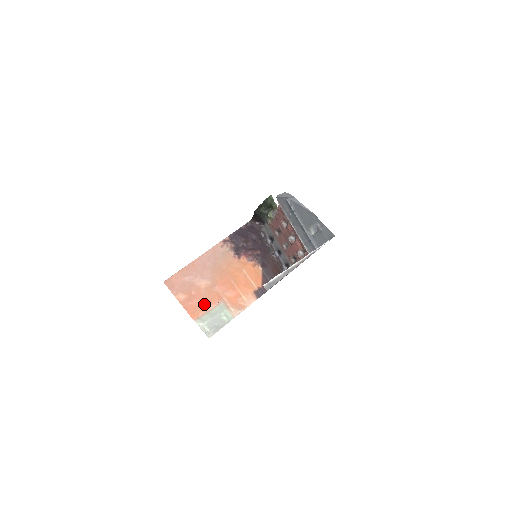
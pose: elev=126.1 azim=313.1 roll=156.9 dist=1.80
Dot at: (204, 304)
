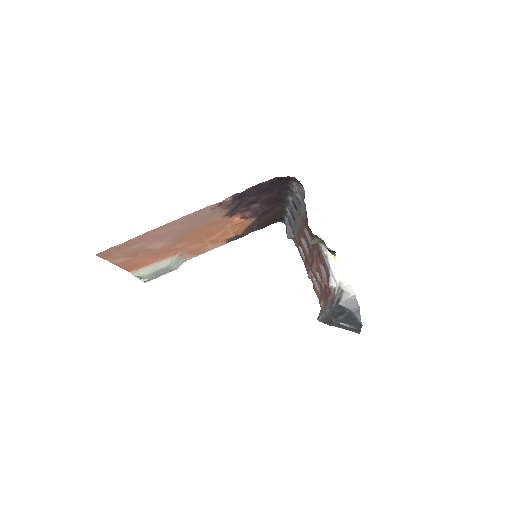
Dot at: (151, 260)
